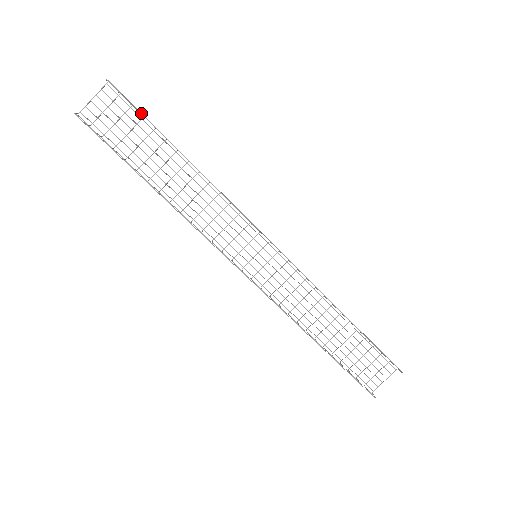
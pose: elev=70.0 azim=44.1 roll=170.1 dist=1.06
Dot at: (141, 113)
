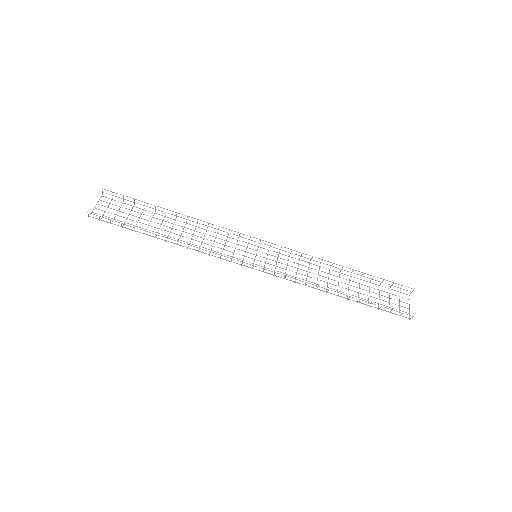
Dot at: (132, 198)
